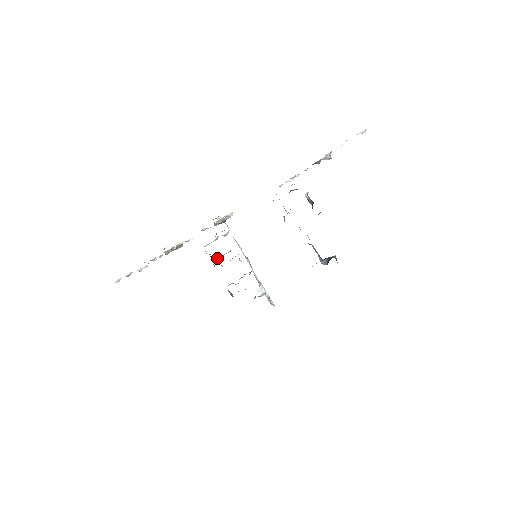
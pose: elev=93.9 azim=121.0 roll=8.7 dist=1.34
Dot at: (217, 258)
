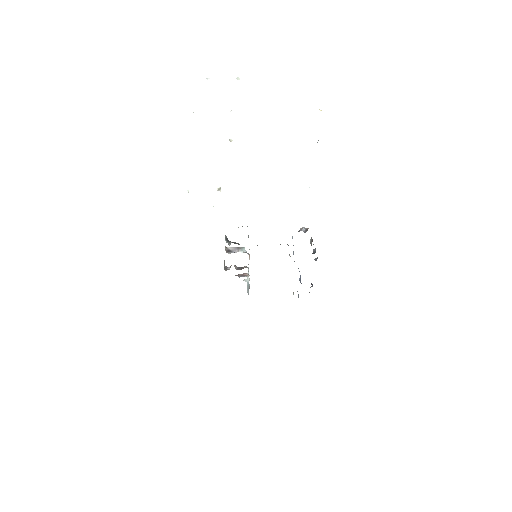
Dot at: occluded
